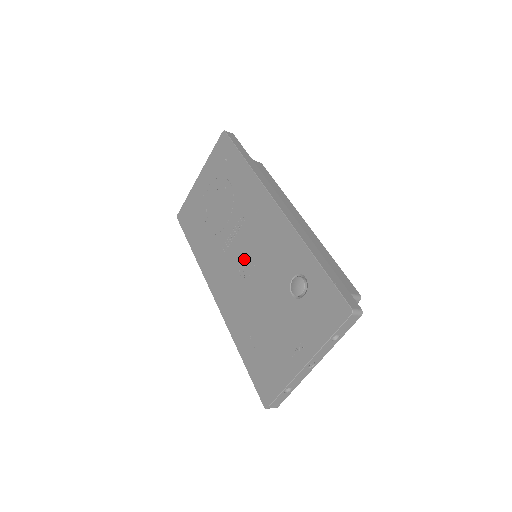
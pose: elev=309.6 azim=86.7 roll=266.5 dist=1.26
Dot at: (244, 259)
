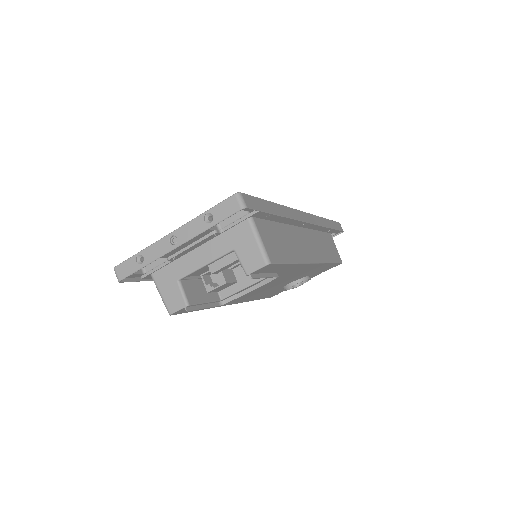
Dot at: occluded
